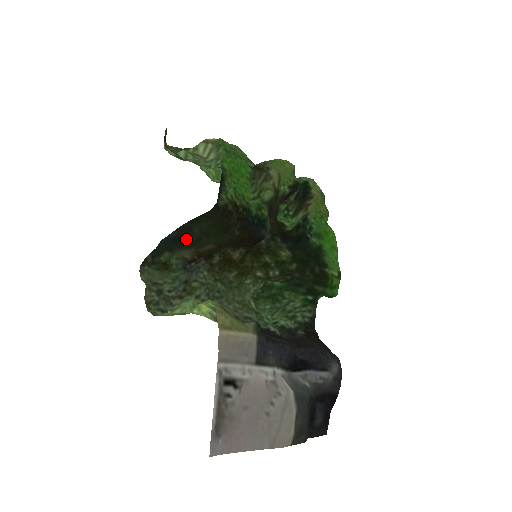
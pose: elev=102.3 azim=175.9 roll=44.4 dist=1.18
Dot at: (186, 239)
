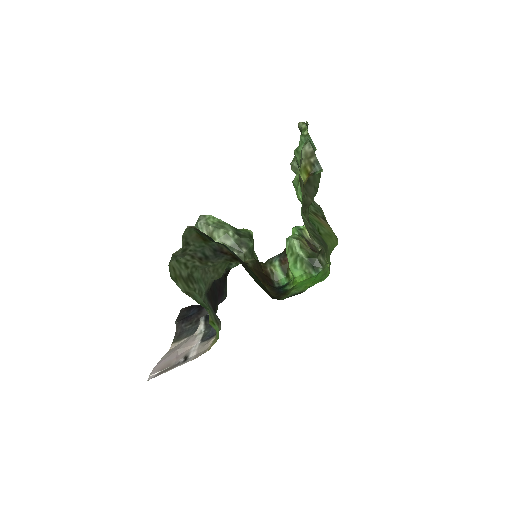
Dot at: occluded
